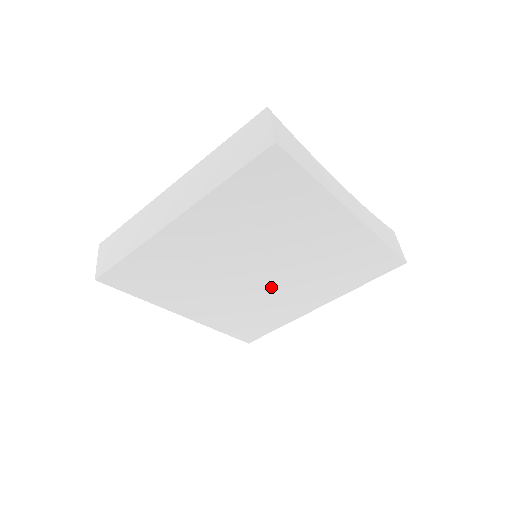
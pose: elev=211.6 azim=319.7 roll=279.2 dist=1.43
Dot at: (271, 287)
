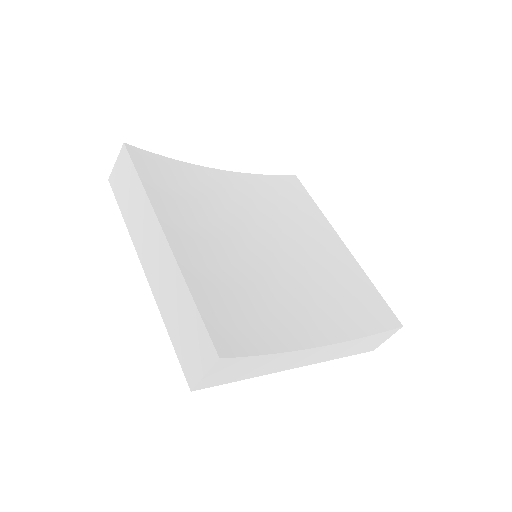
Dot at: occluded
